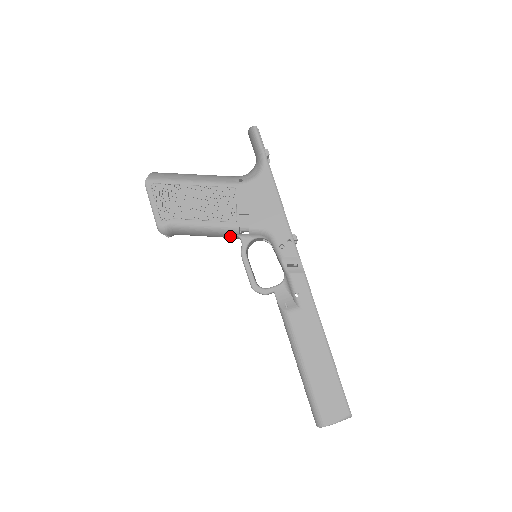
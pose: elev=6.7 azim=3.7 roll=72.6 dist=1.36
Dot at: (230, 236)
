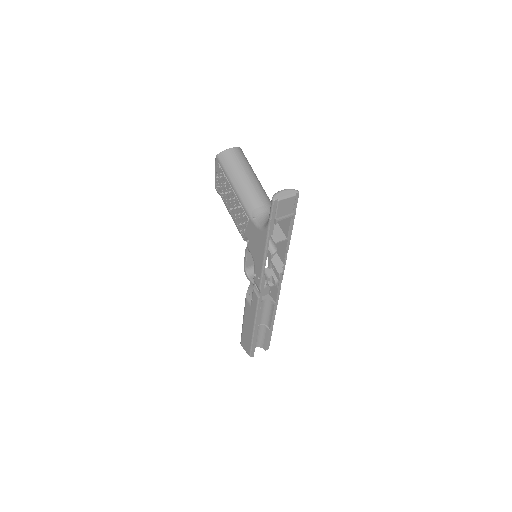
Dot at: occluded
